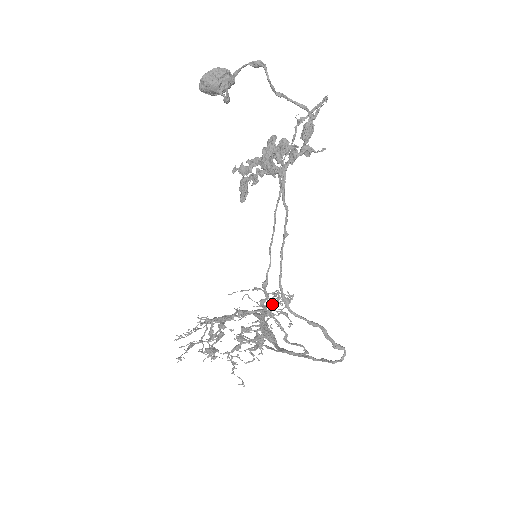
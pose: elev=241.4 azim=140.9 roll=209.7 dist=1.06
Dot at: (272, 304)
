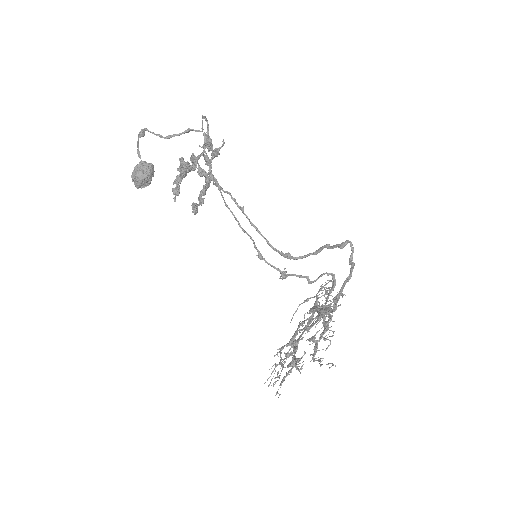
Dot at: occluded
